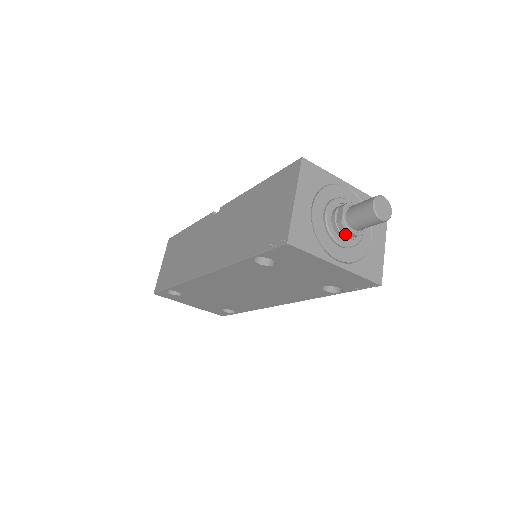
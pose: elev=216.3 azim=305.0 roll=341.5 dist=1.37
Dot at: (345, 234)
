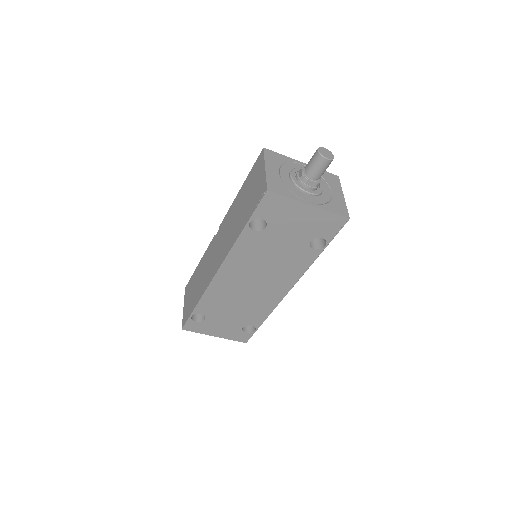
Dot at: (309, 185)
